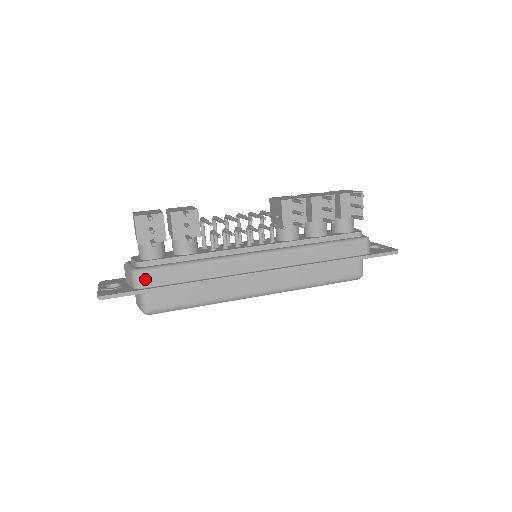
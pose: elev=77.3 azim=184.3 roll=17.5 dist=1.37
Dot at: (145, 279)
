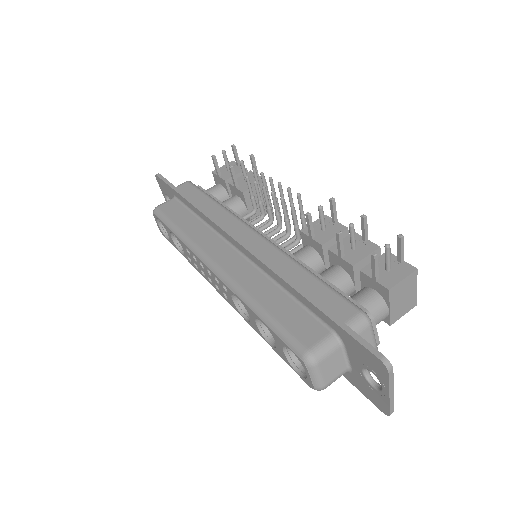
Dot at: (184, 186)
